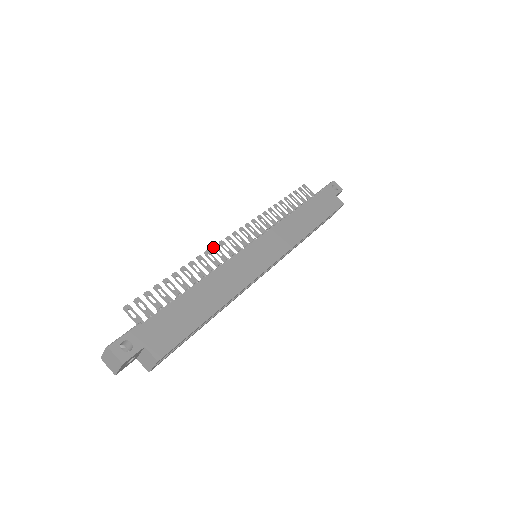
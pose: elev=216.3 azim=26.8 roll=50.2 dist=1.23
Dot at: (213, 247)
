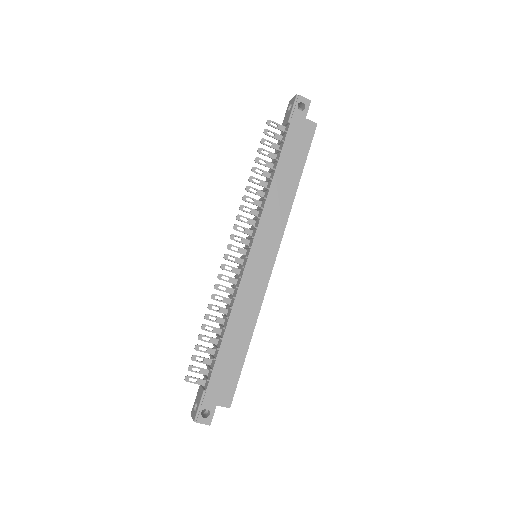
Dot at: (218, 277)
